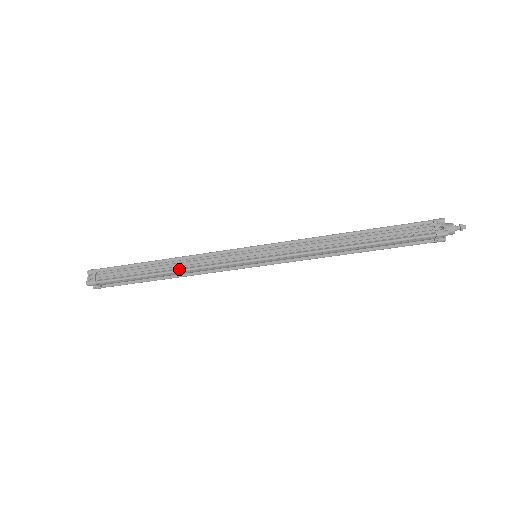
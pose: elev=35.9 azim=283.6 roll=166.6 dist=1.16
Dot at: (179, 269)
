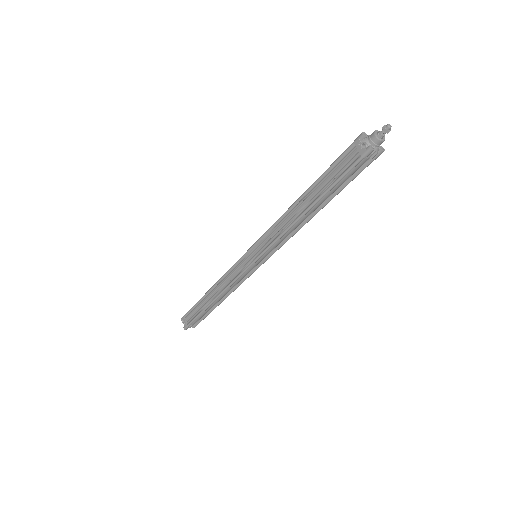
Dot at: (218, 294)
